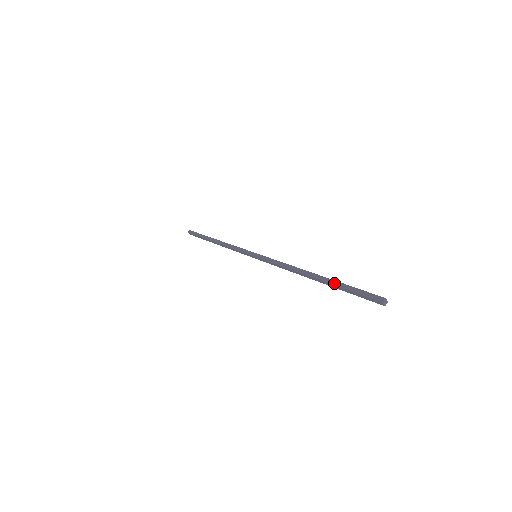
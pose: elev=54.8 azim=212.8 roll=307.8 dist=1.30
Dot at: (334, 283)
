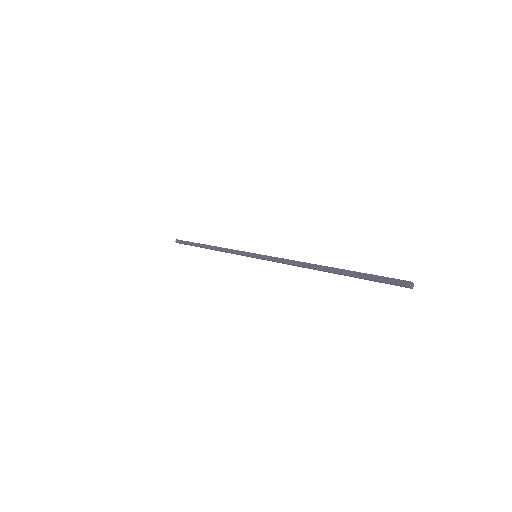
Dot at: (350, 274)
